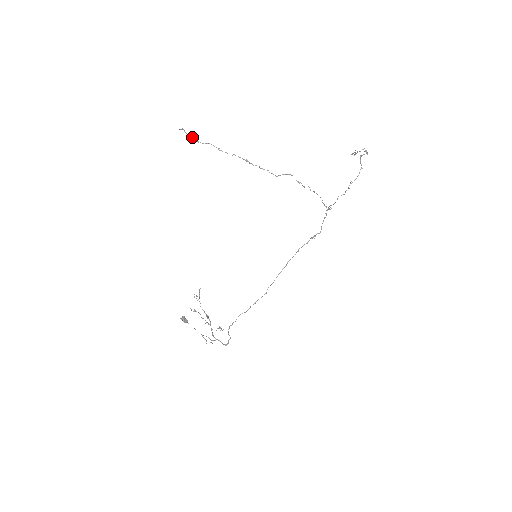
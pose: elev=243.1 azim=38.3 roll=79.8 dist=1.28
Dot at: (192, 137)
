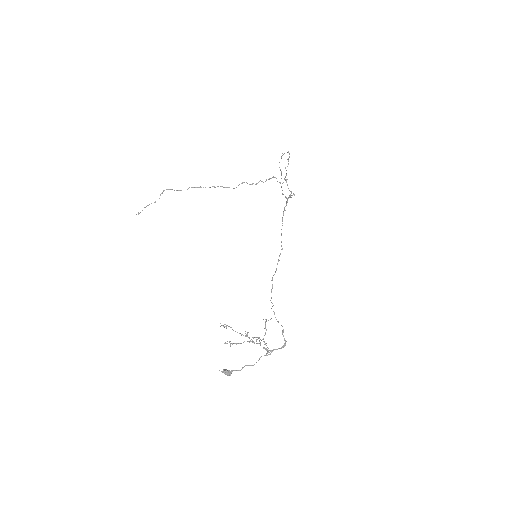
Dot at: (149, 204)
